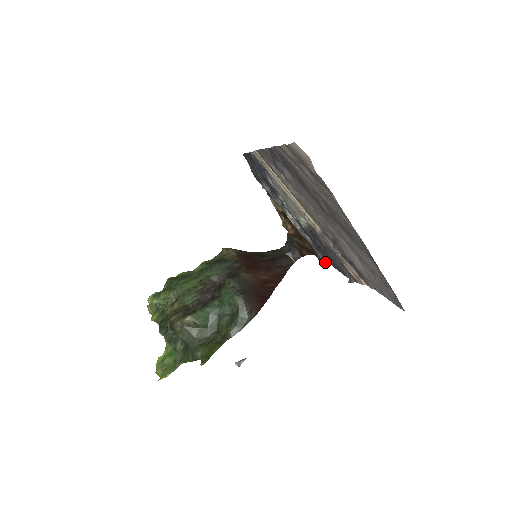
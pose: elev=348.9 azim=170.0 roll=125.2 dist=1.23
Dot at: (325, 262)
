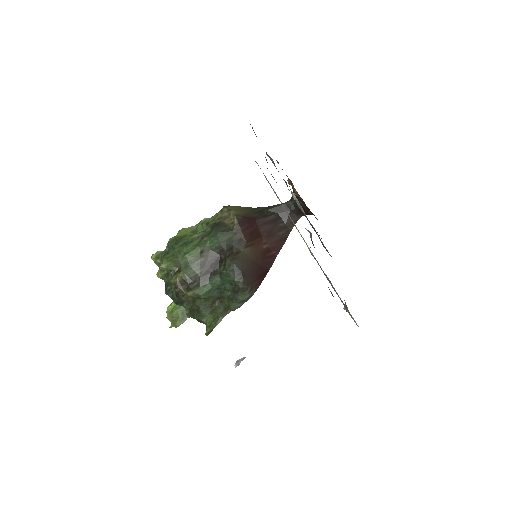
Dot at: (328, 252)
